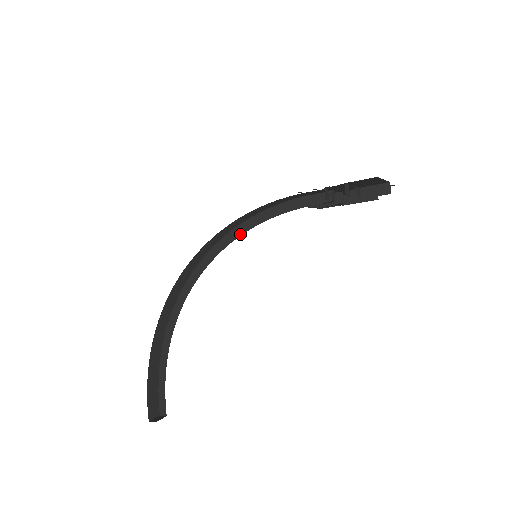
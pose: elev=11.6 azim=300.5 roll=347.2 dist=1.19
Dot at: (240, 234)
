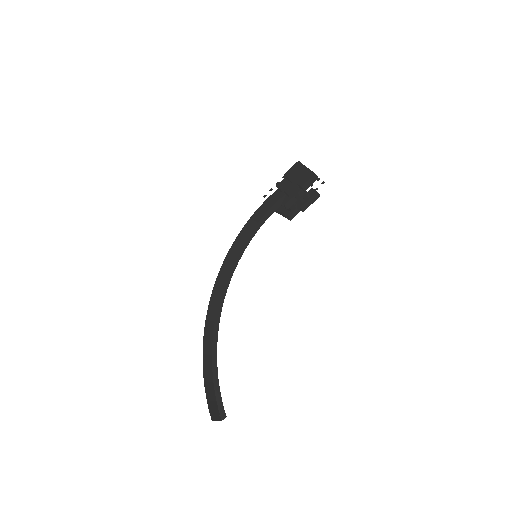
Dot at: (243, 251)
